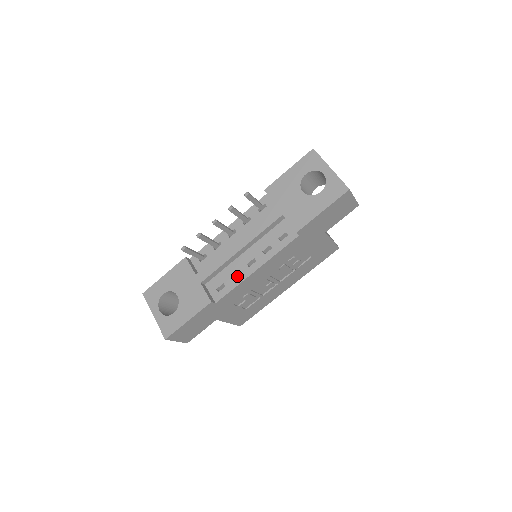
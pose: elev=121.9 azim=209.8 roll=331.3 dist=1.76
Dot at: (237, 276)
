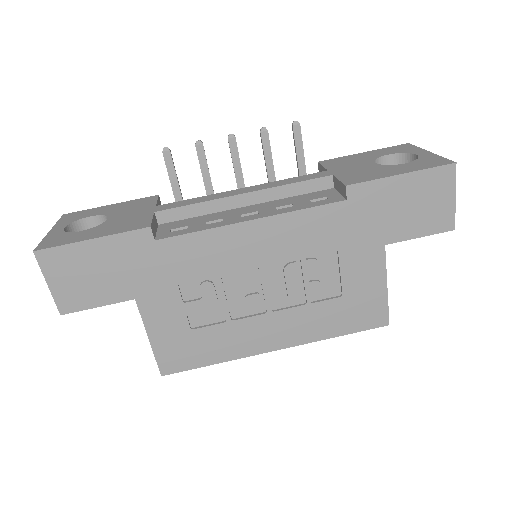
Dot at: occluded
